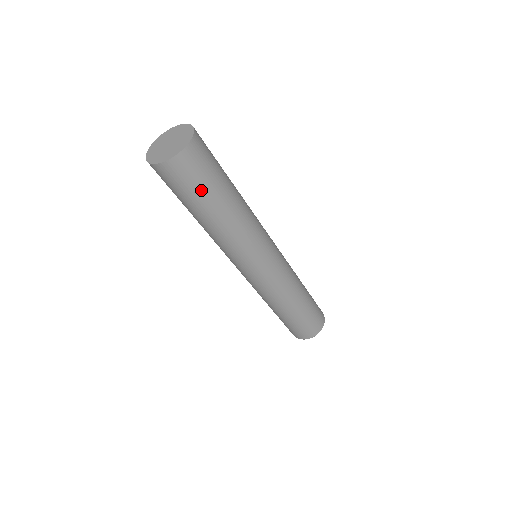
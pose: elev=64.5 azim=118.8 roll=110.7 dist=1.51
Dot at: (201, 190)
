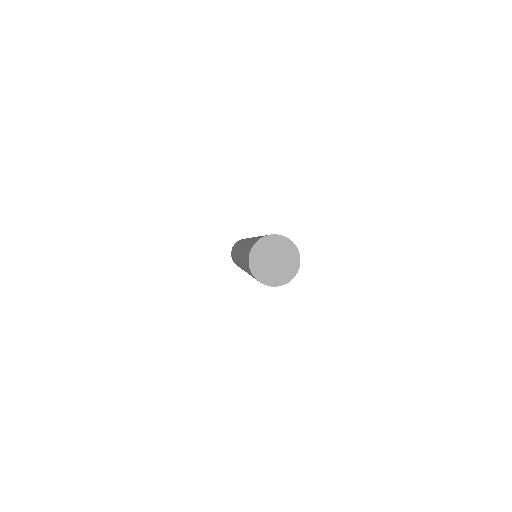
Dot at: occluded
